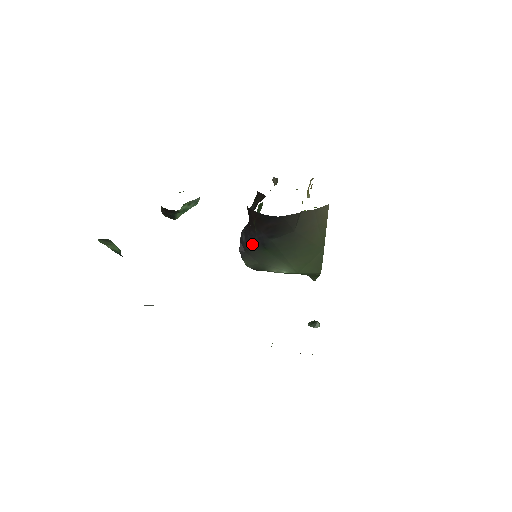
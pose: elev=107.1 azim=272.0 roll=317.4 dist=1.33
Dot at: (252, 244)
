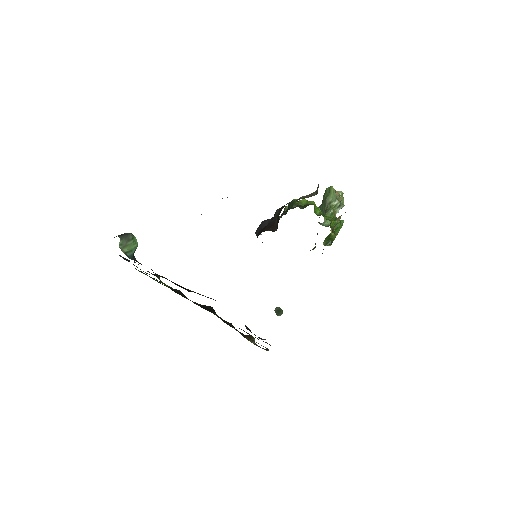
Dot at: occluded
